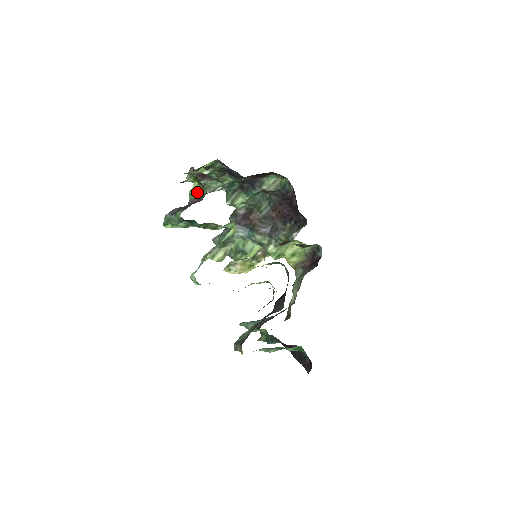
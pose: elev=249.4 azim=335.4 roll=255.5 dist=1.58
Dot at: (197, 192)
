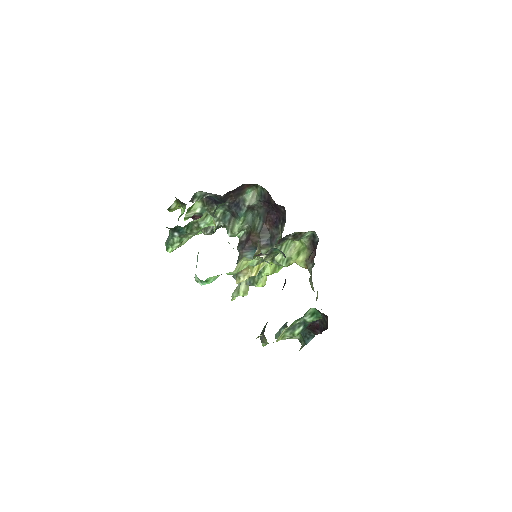
Dot at: (183, 213)
